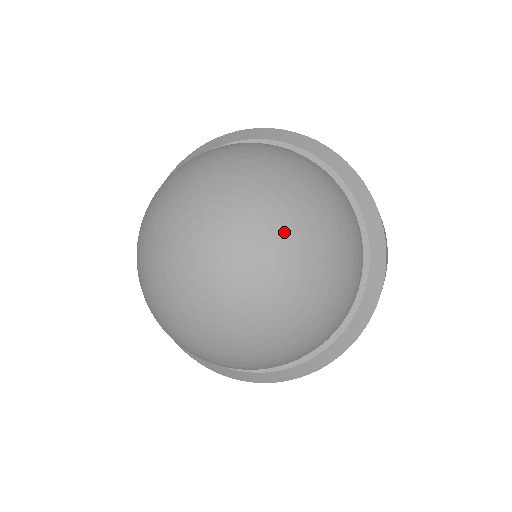
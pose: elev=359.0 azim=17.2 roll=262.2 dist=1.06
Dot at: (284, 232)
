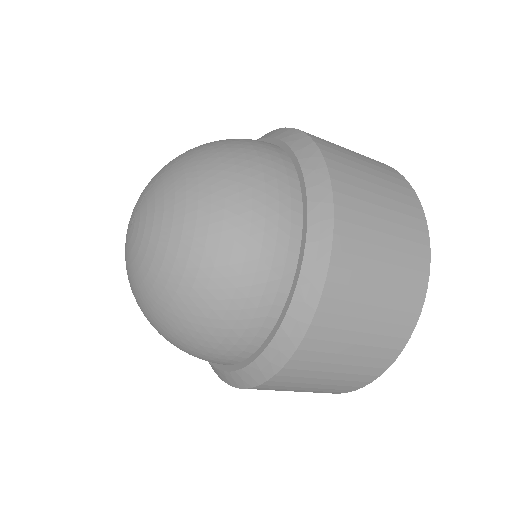
Dot at: (170, 238)
